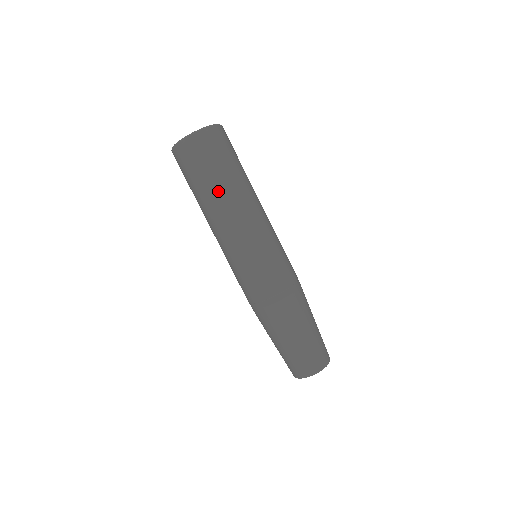
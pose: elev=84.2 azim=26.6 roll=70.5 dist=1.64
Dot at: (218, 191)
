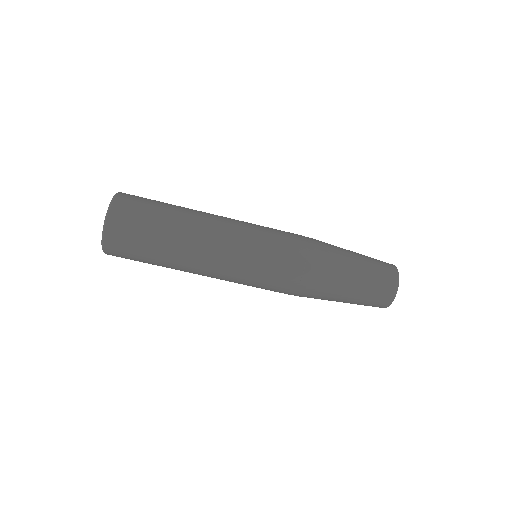
Dot at: (171, 254)
